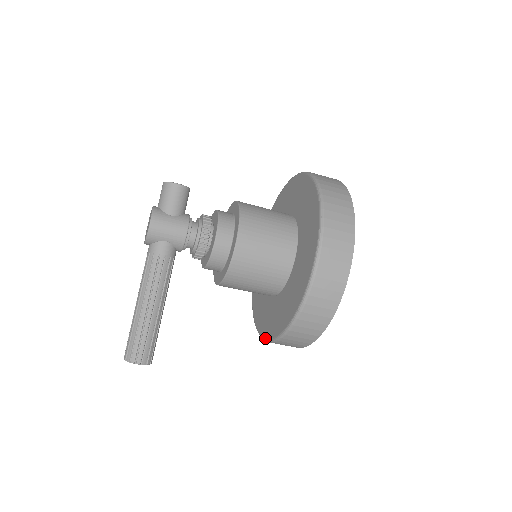
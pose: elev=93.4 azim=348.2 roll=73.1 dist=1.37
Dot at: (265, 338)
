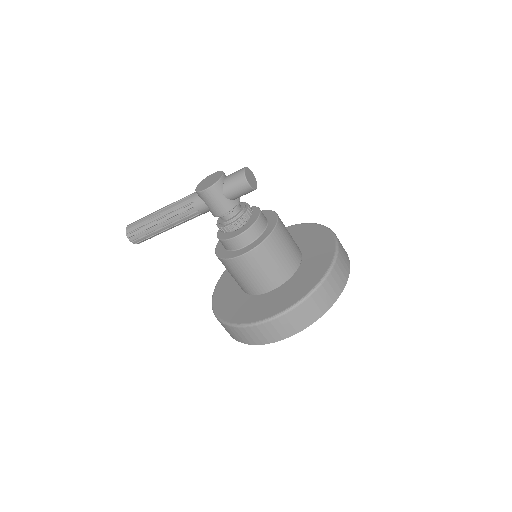
Dot at: (214, 293)
